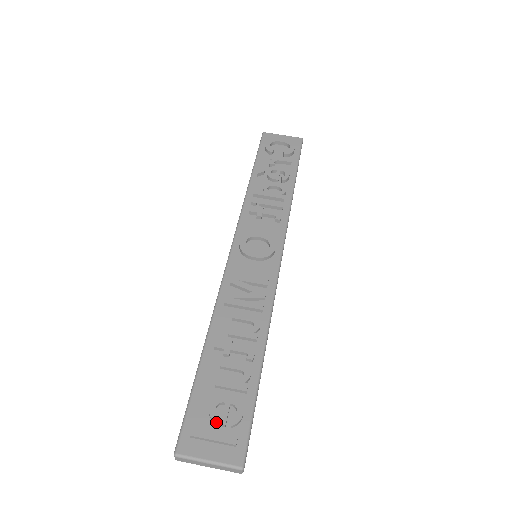
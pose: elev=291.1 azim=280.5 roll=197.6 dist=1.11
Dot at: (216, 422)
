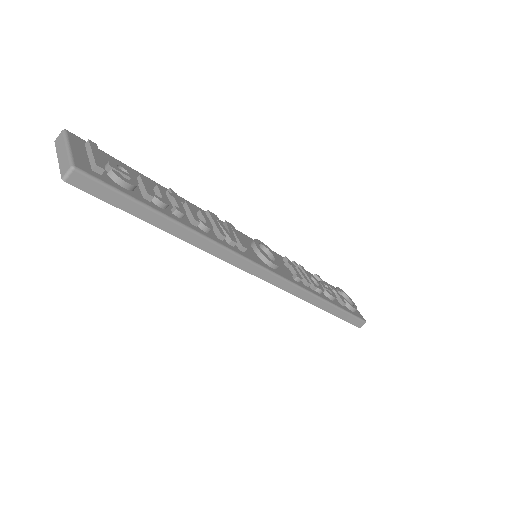
Dot at: (109, 161)
